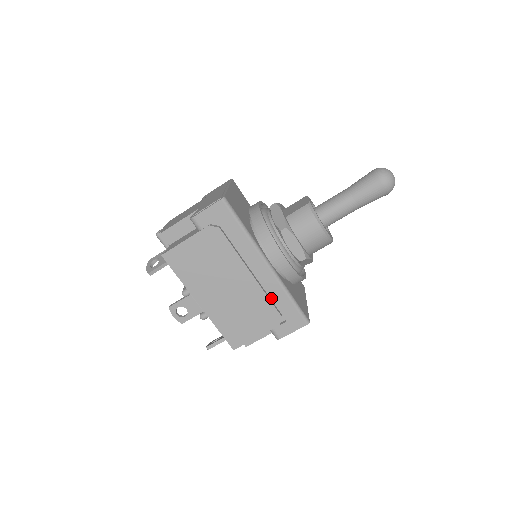
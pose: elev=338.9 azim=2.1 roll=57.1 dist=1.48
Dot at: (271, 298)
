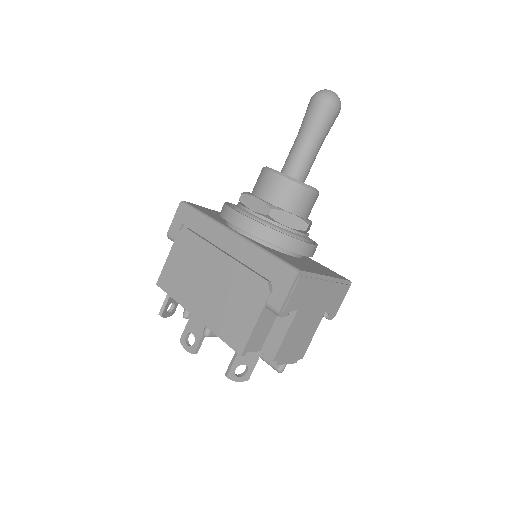
Dot at: (249, 266)
